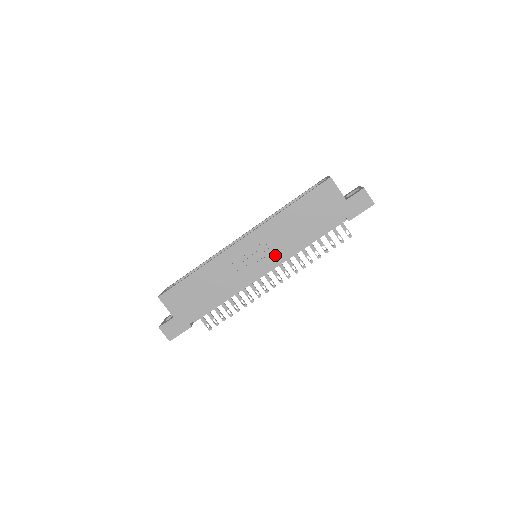
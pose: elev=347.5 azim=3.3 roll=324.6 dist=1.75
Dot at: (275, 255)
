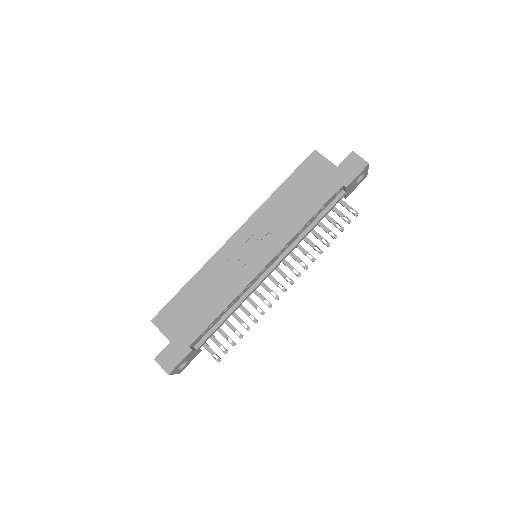
Dot at: (274, 242)
